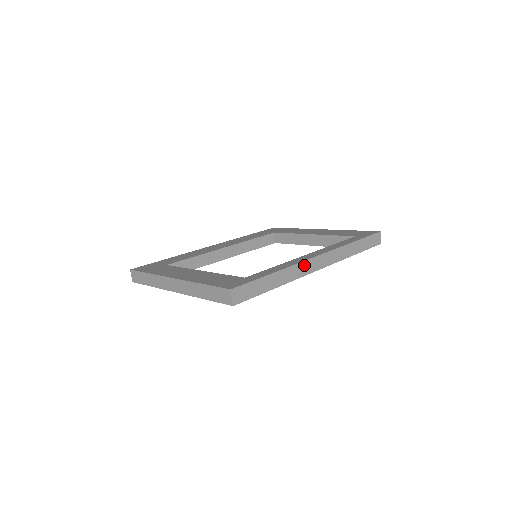
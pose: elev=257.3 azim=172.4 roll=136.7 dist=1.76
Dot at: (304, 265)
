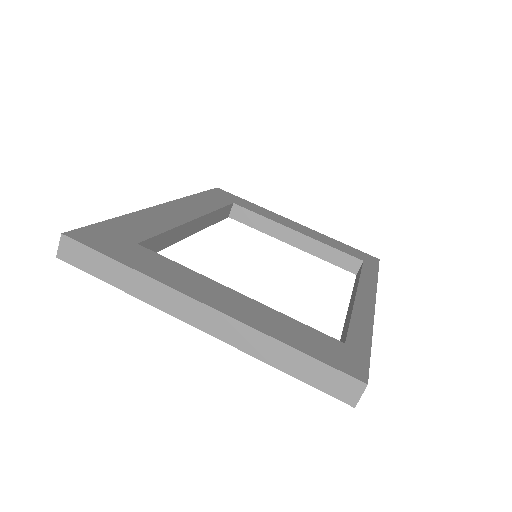
Dot at: occluded
